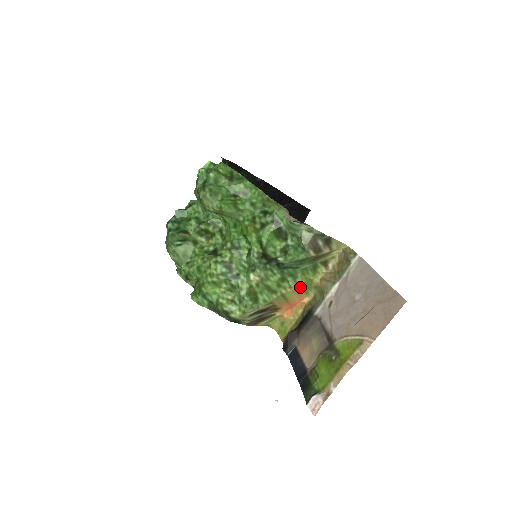
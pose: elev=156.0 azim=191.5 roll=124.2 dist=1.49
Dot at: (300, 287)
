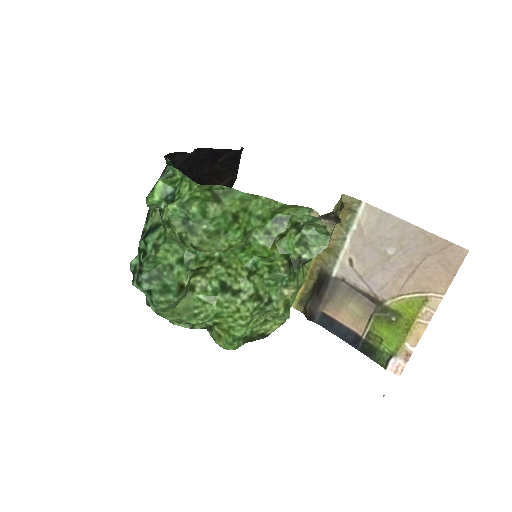
Dot at: (312, 260)
